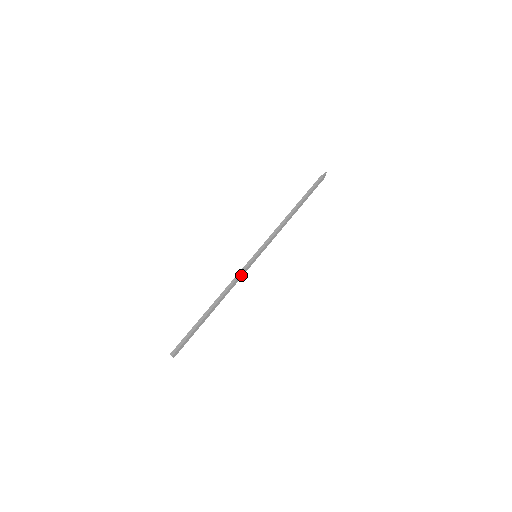
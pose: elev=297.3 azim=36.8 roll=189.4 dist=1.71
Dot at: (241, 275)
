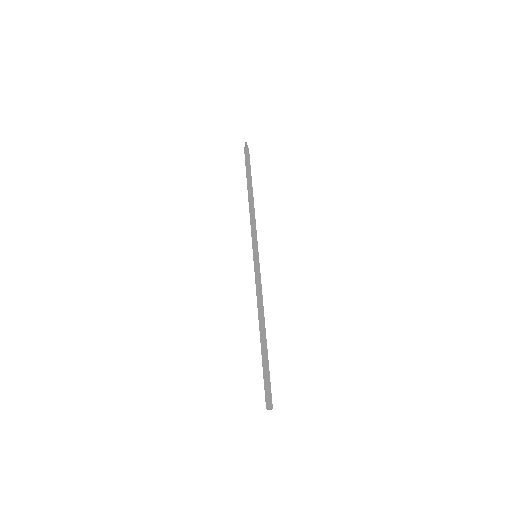
Dot at: occluded
